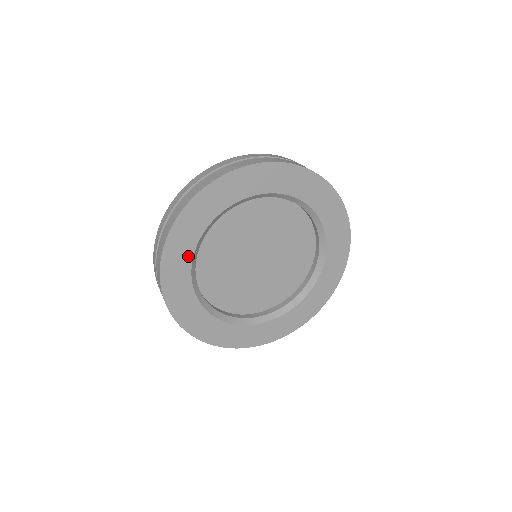
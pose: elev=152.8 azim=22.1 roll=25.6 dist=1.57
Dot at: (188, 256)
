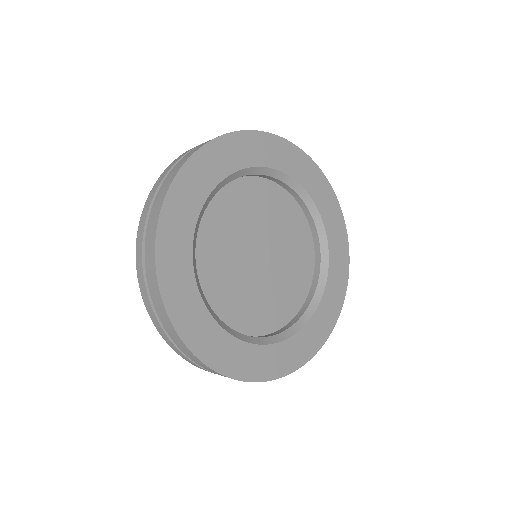
Dot at: (191, 219)
